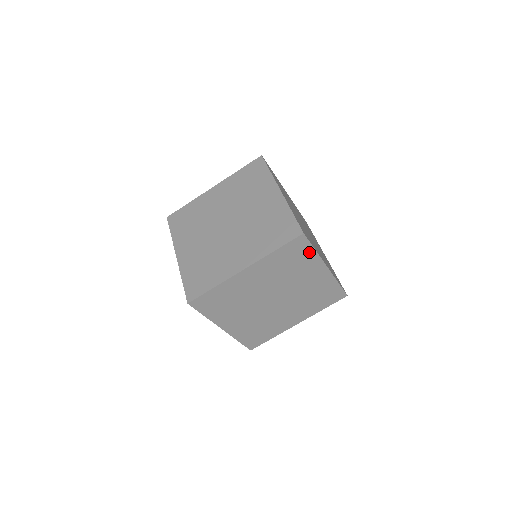
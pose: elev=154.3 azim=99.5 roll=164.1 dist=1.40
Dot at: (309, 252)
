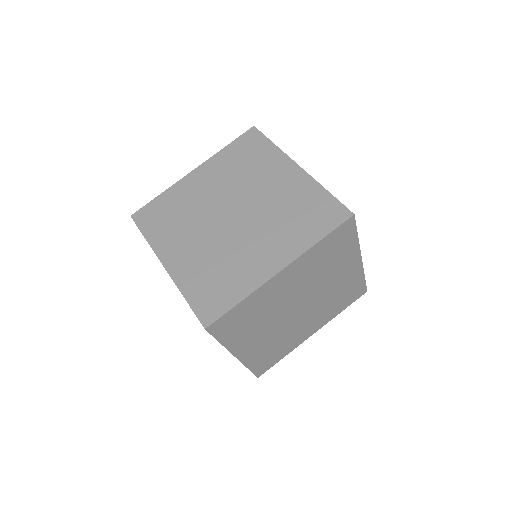
Dot at: (351, 240)
